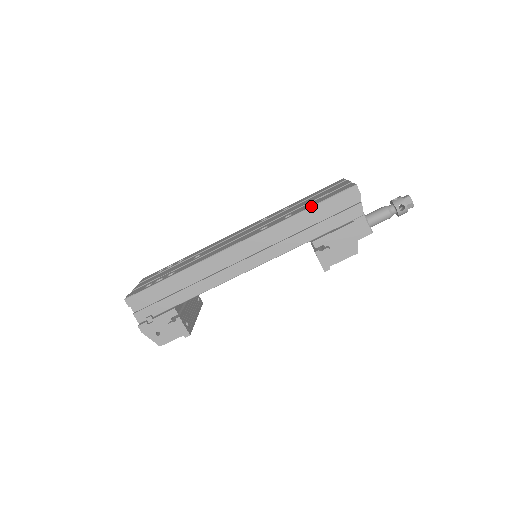
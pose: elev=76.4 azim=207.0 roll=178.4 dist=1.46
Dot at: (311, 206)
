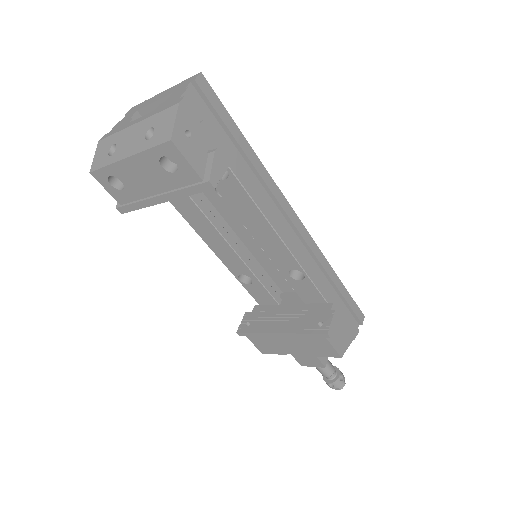
Dot at: occluded
